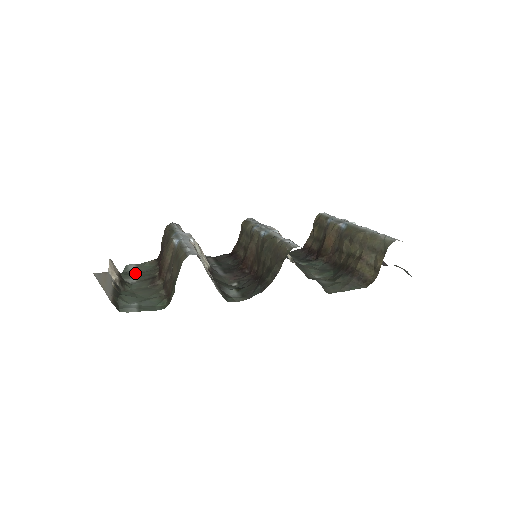
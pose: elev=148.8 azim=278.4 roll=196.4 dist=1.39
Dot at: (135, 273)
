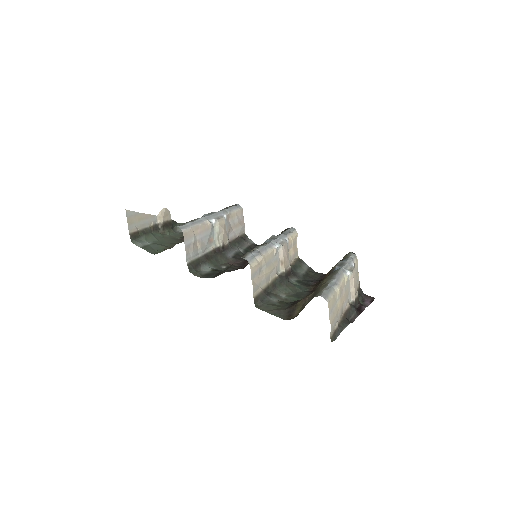
Dot at: occluded
